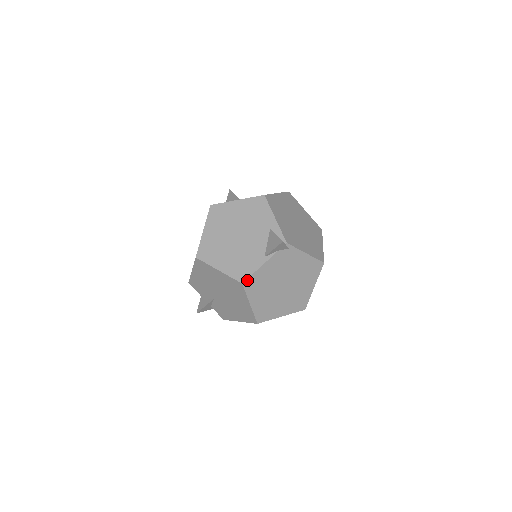
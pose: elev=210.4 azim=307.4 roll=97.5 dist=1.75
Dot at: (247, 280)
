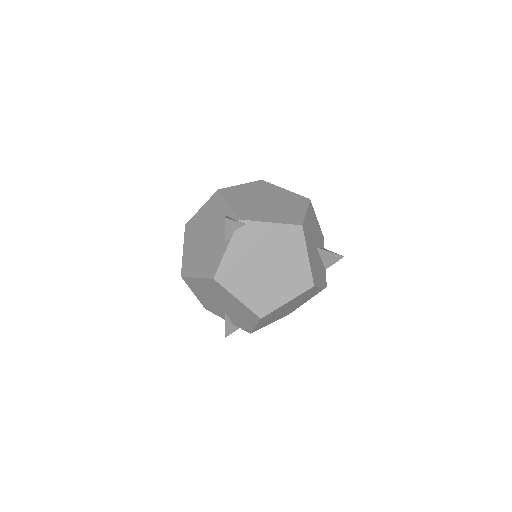
Dot at: (217, 273)
